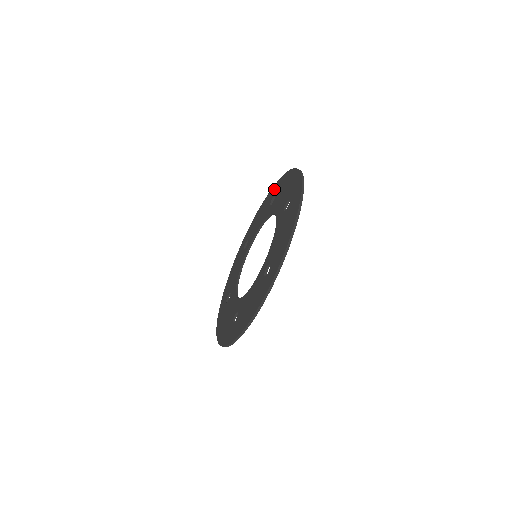
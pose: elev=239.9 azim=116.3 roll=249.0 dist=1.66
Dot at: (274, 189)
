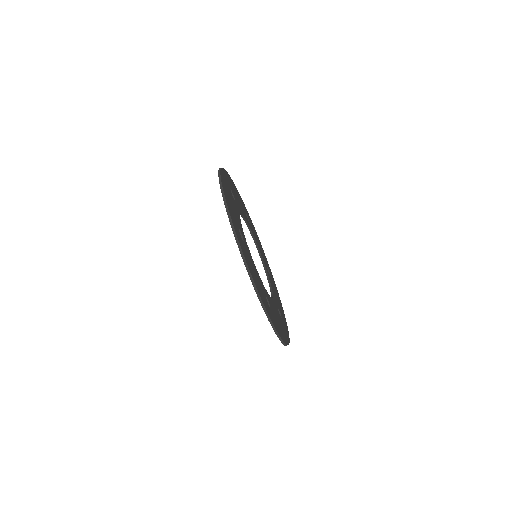
Dot at: occluded
